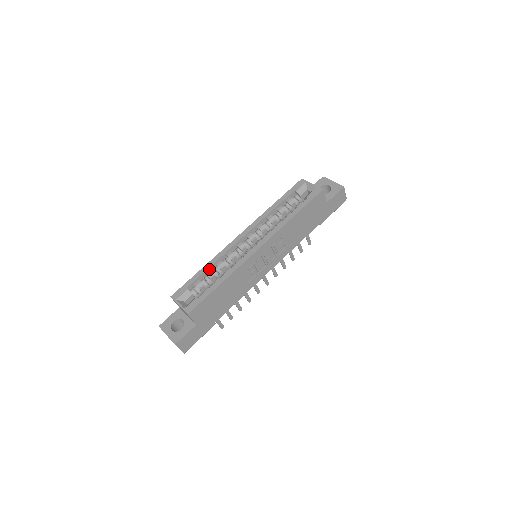
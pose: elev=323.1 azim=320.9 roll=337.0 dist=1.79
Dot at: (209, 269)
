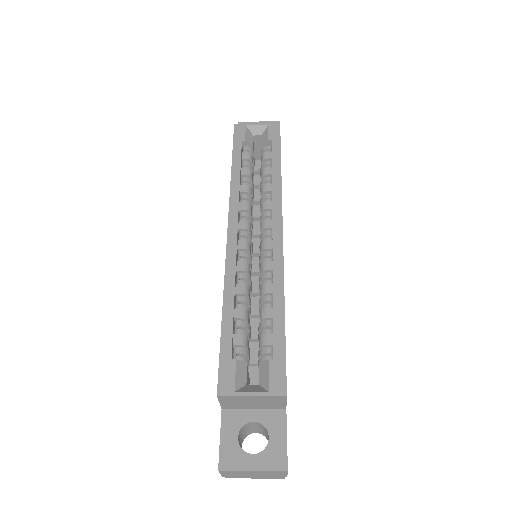
Dot at: (233, 307)
